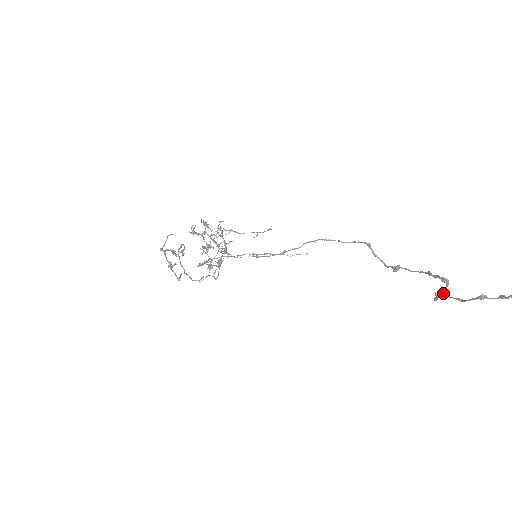
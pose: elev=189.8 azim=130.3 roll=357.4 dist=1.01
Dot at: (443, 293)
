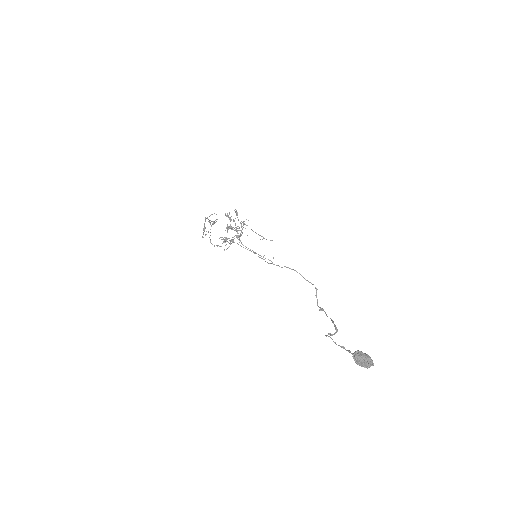
Dot at: (332, 335)
